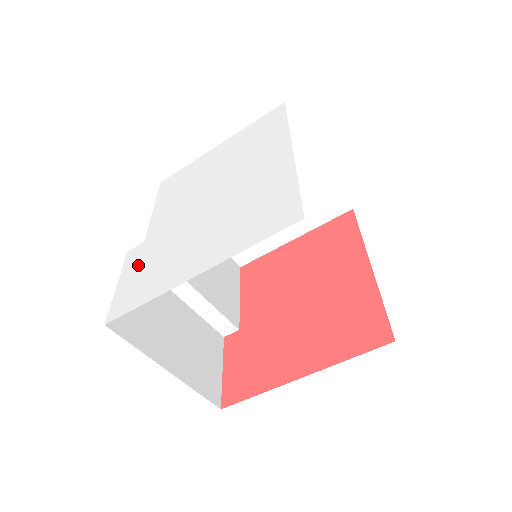
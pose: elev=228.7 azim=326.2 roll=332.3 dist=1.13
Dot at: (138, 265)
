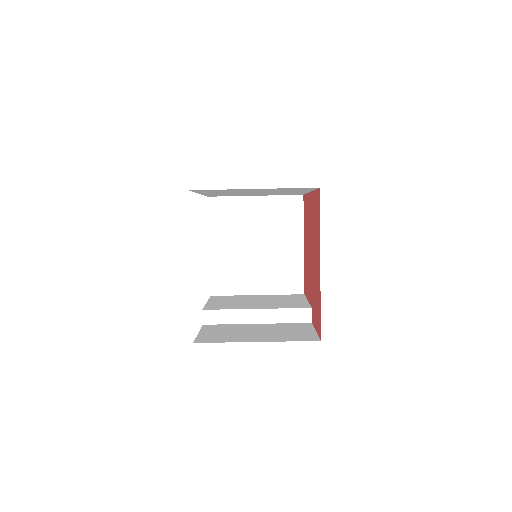
Dot at: occluded
